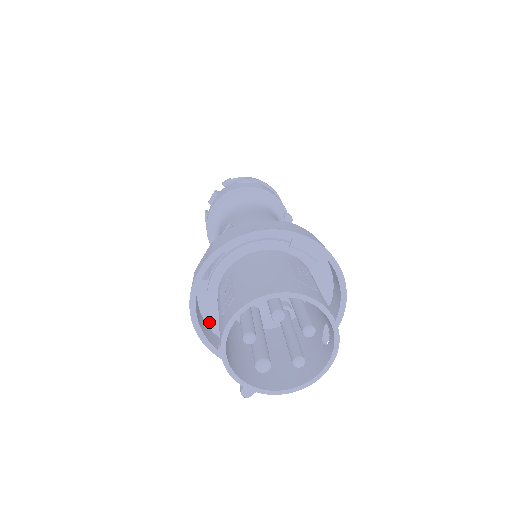
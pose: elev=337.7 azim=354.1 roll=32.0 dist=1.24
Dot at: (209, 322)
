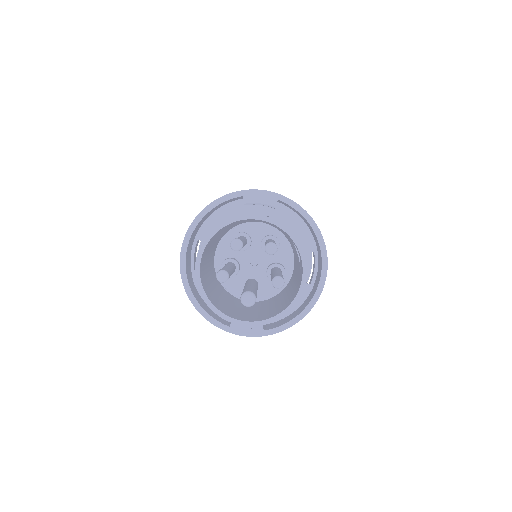
Dot at: occluded
